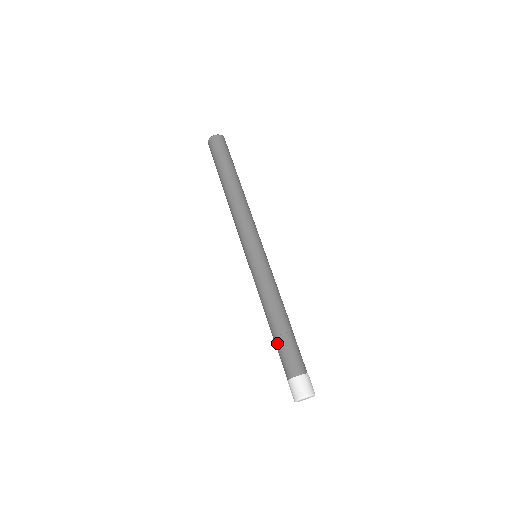
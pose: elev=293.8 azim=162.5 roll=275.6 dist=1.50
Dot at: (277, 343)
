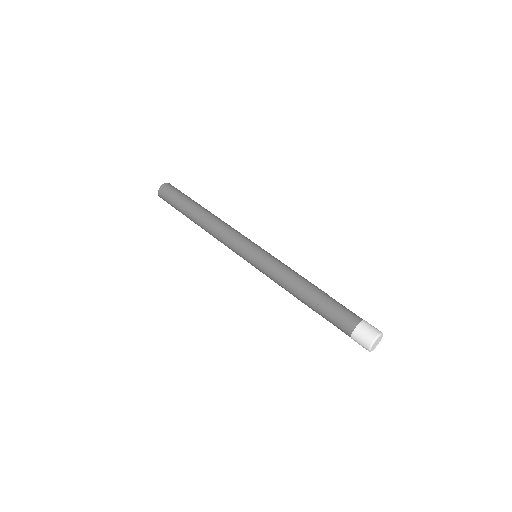
Dot at: (324, 305)
